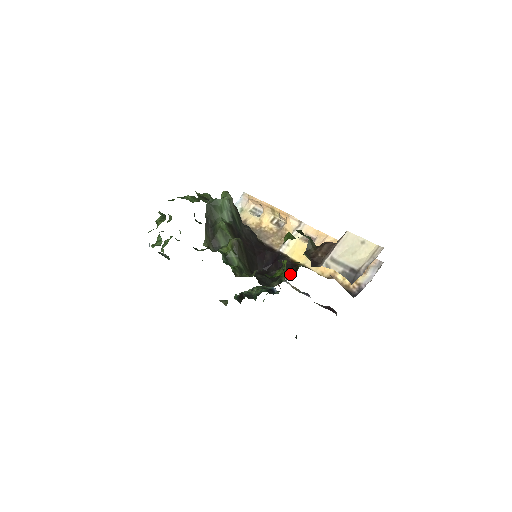
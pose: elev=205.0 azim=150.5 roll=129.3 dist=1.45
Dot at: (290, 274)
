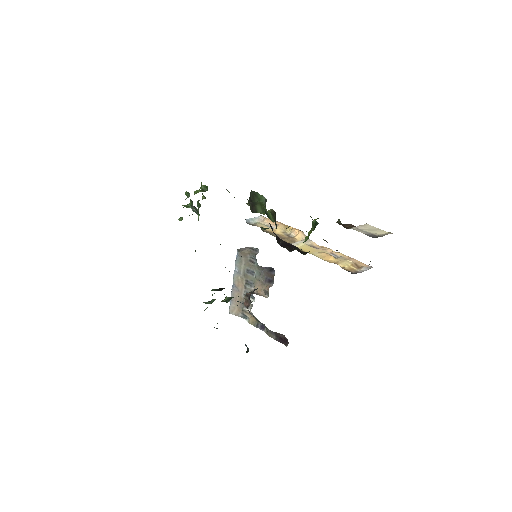
Dot at: (301, 253)
